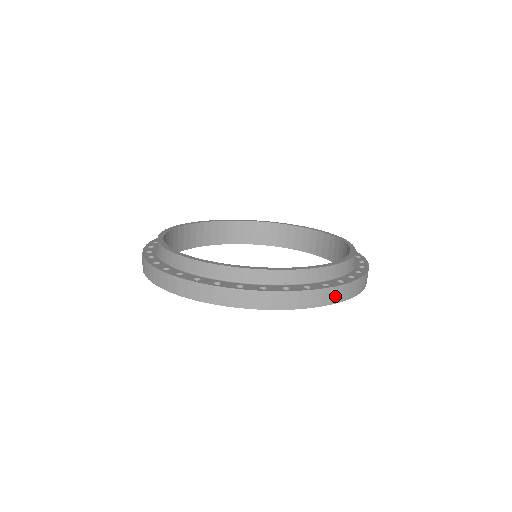
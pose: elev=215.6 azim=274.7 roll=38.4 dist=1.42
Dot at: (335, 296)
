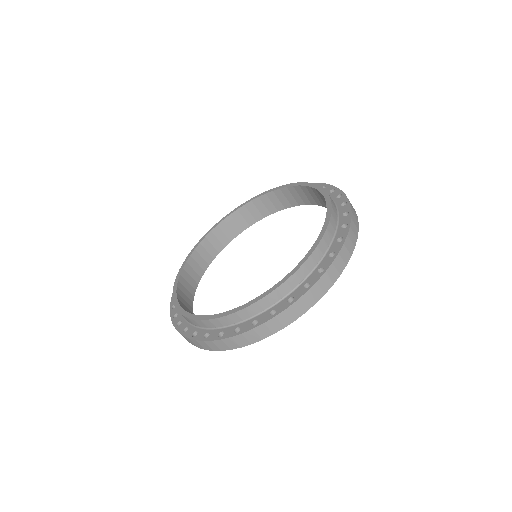
Dot at: (304, 305)
